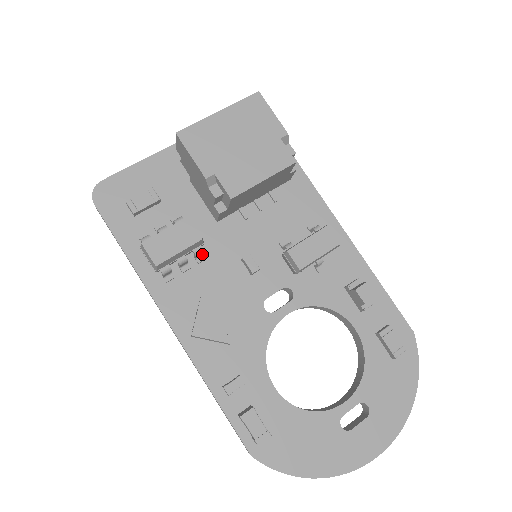
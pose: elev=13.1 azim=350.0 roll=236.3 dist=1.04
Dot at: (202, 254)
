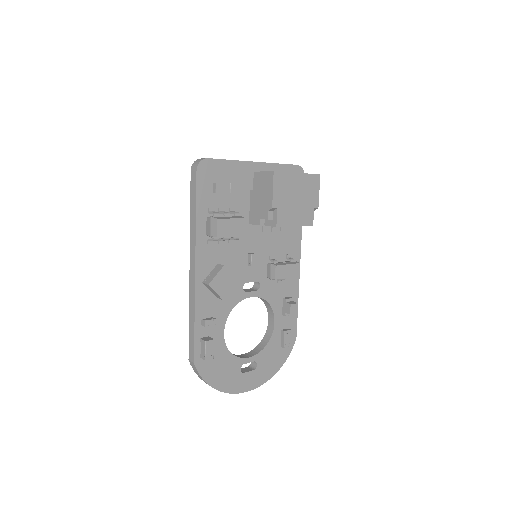
Dot at: occluded
